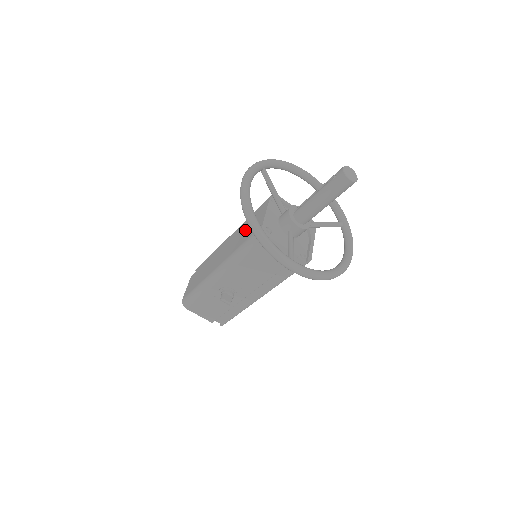
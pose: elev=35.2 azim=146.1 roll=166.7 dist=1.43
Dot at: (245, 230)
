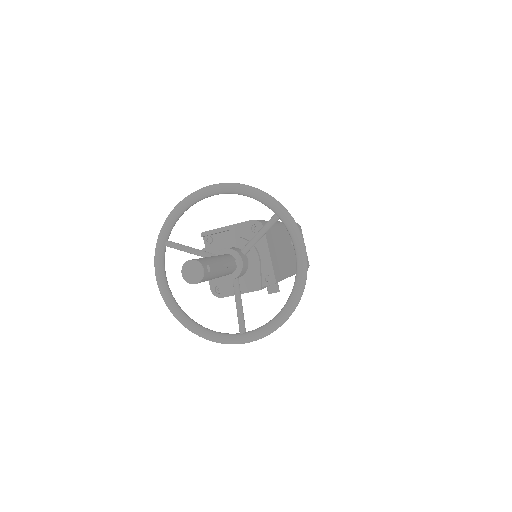
Dot at: occluded
